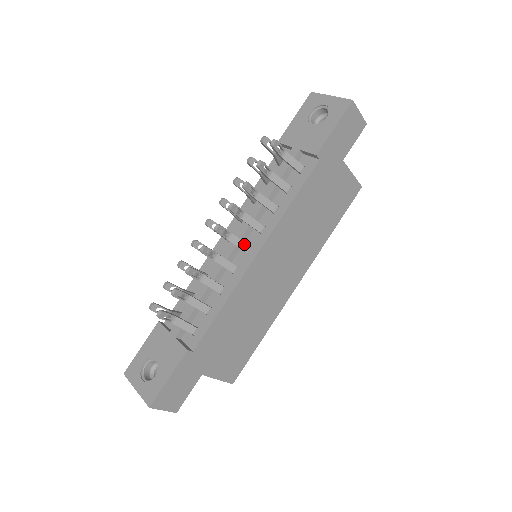
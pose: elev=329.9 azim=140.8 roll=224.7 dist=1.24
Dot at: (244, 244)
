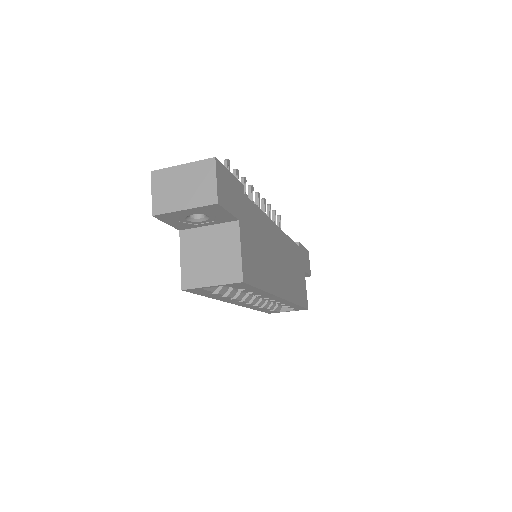
Dot at: occluded
